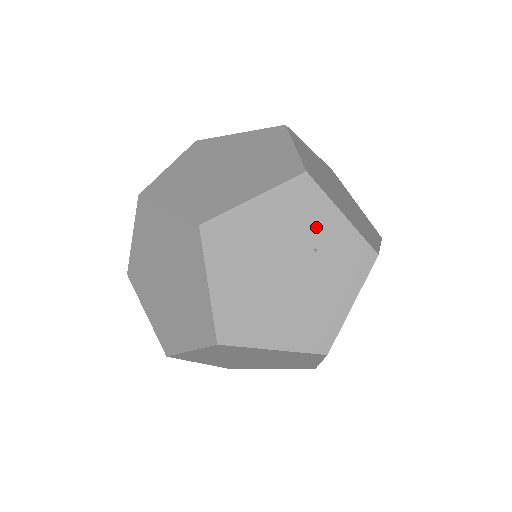
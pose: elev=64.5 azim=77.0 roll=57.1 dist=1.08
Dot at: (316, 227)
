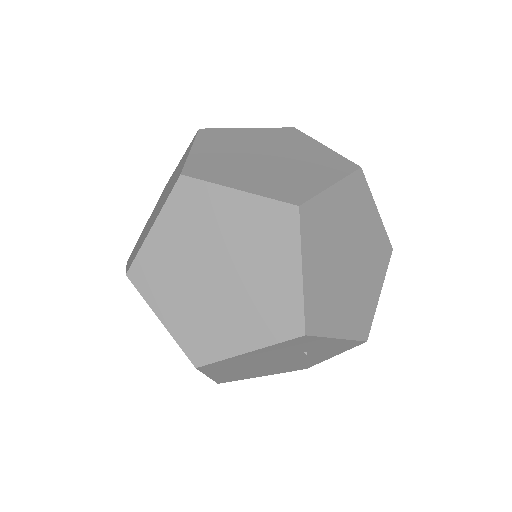
Dot at: (309, 347)
